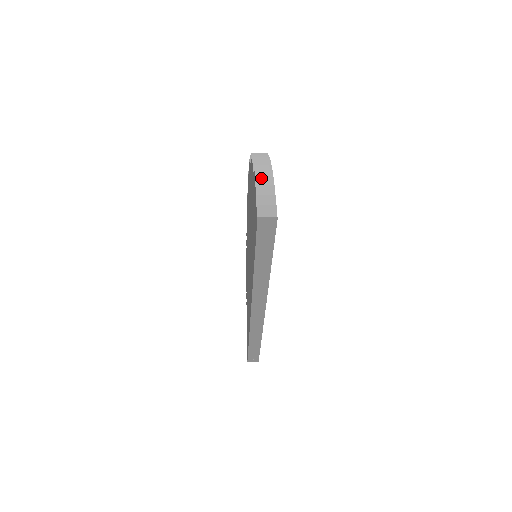
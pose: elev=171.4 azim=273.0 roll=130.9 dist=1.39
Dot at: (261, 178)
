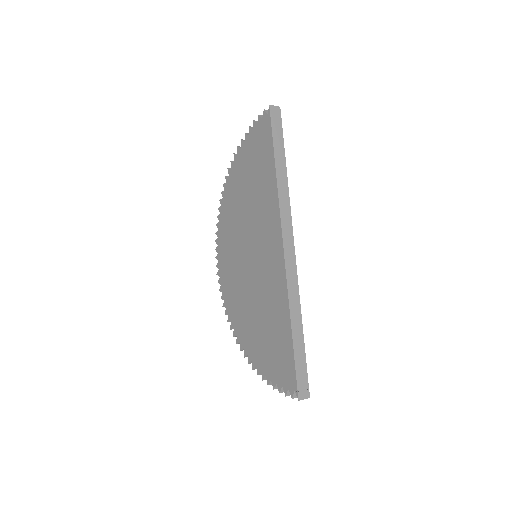
Dot at: (252, 127)
